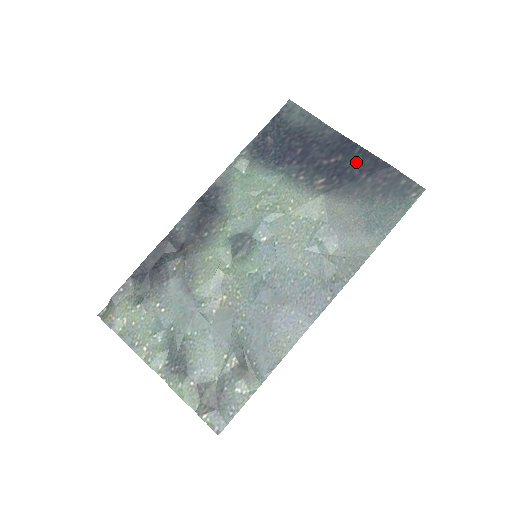
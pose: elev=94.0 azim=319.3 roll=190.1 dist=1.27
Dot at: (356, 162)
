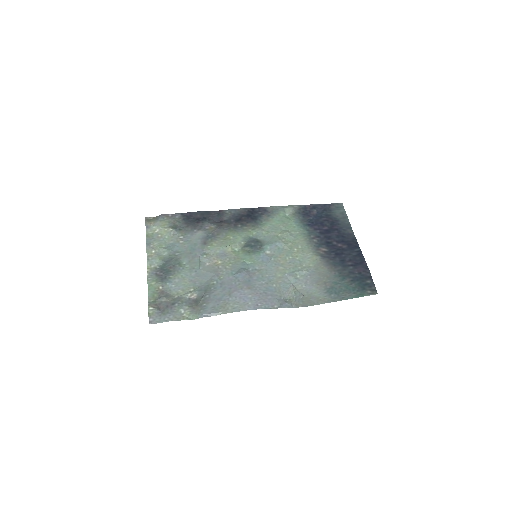
Dot at: (351, 254)
